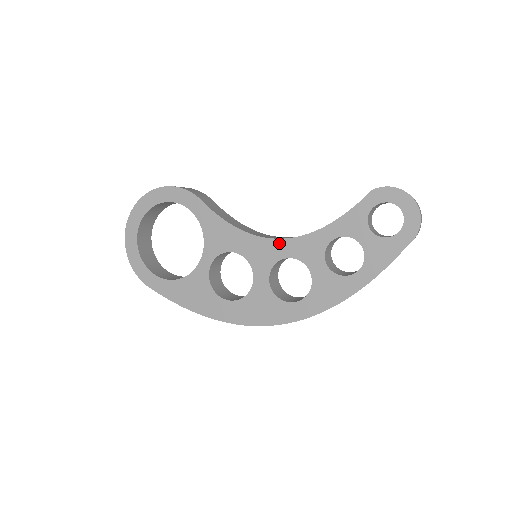
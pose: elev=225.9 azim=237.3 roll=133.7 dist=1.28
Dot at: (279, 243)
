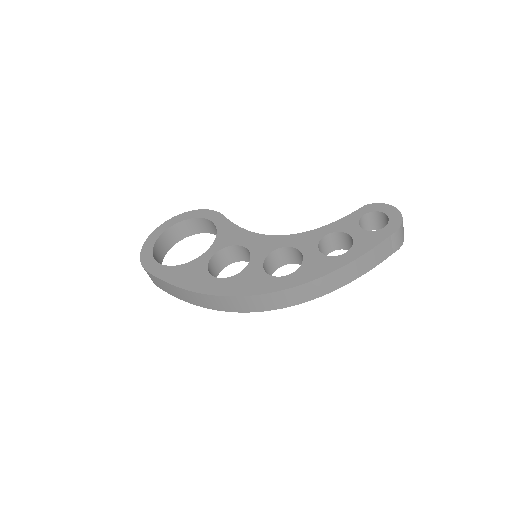
Dot at: (280, 238)
